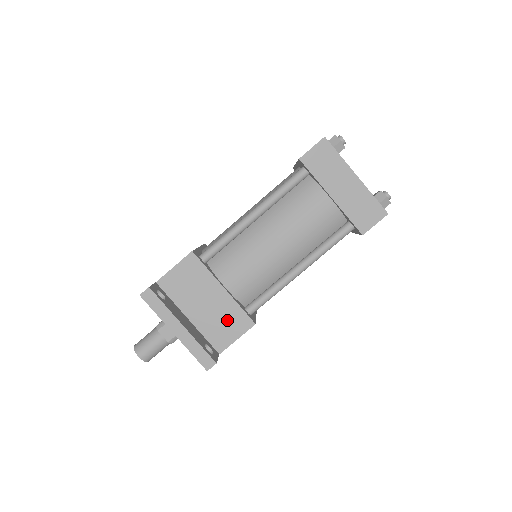
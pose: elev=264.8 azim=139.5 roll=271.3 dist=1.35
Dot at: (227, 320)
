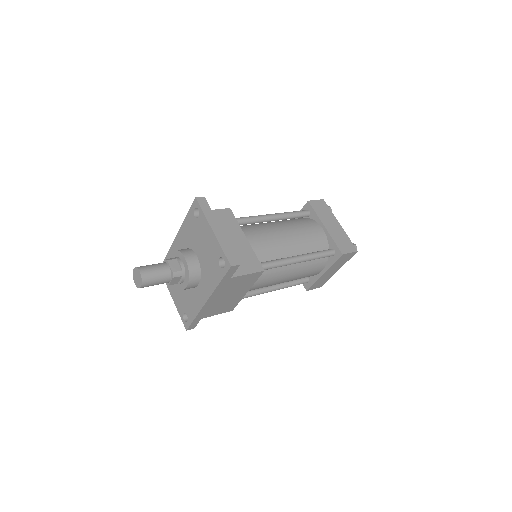
Dot at: (243, 258)
